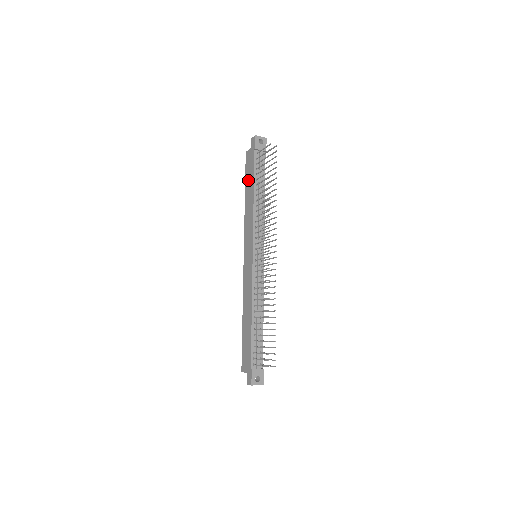
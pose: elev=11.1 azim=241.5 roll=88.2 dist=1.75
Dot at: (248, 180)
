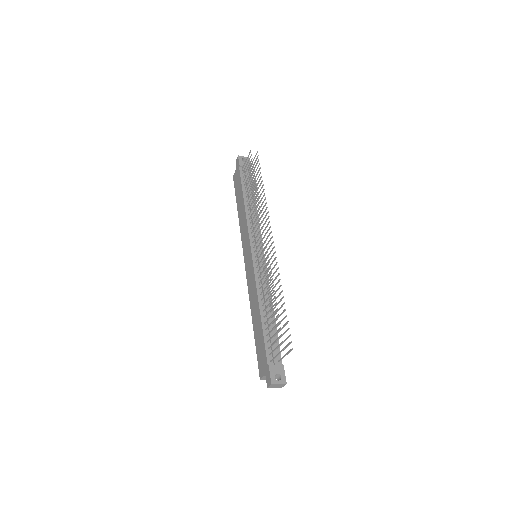
Dot at: (238, 195)
